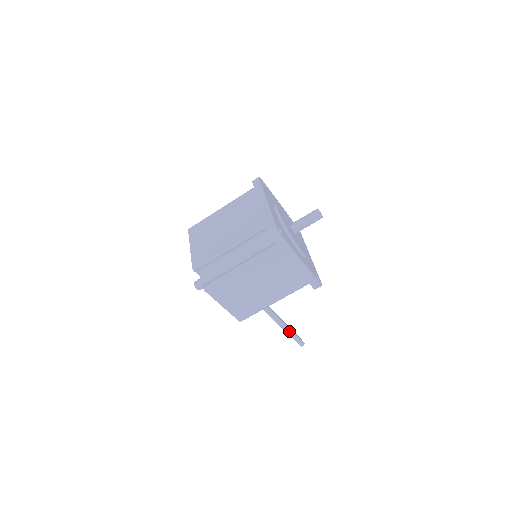
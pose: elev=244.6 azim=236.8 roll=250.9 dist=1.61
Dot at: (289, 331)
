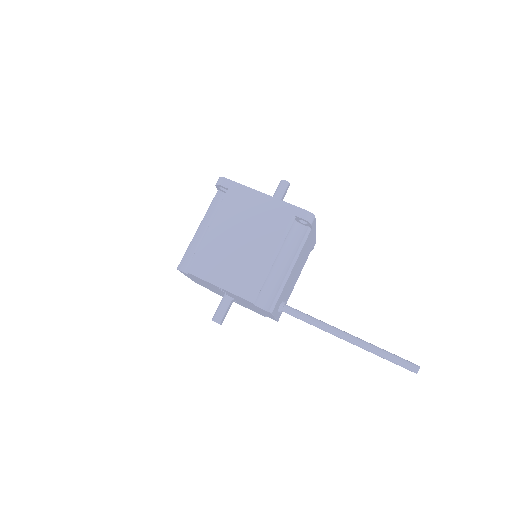
Dot at: (374, 348)
